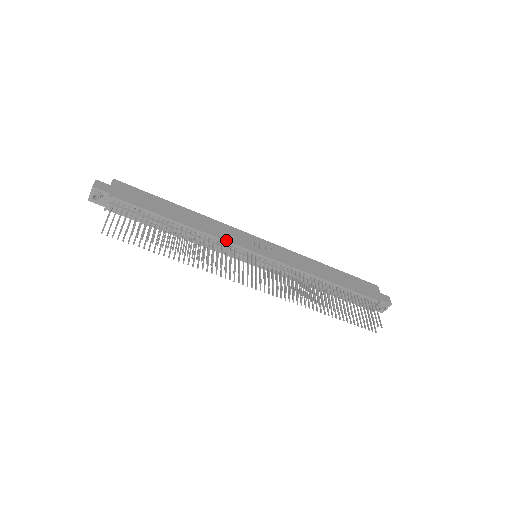
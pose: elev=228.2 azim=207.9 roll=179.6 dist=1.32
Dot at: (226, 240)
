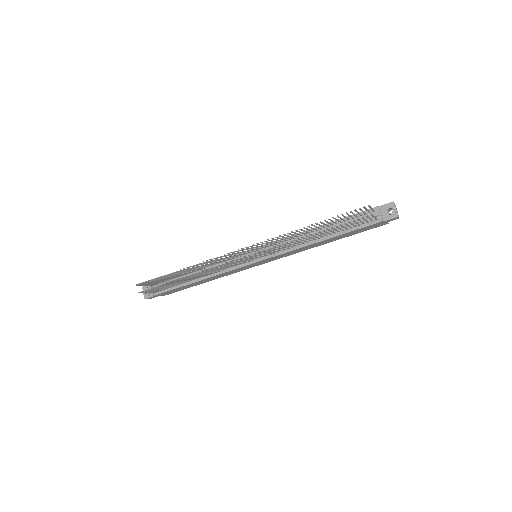
Dot at: occluded
